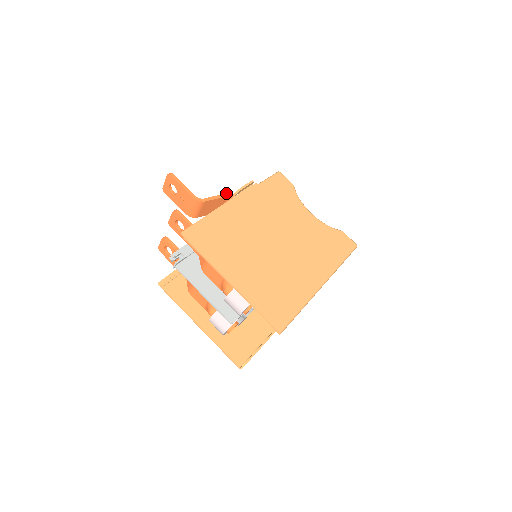
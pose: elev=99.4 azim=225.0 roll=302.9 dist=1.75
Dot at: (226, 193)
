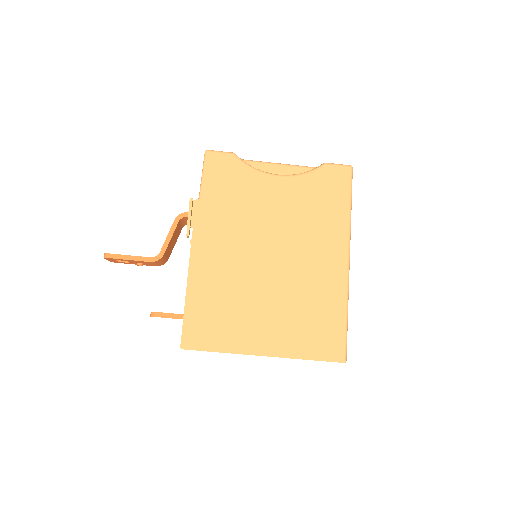
Dot at: (174, 220)
